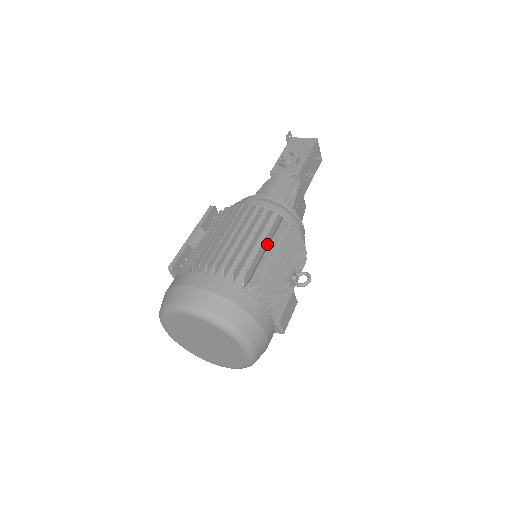
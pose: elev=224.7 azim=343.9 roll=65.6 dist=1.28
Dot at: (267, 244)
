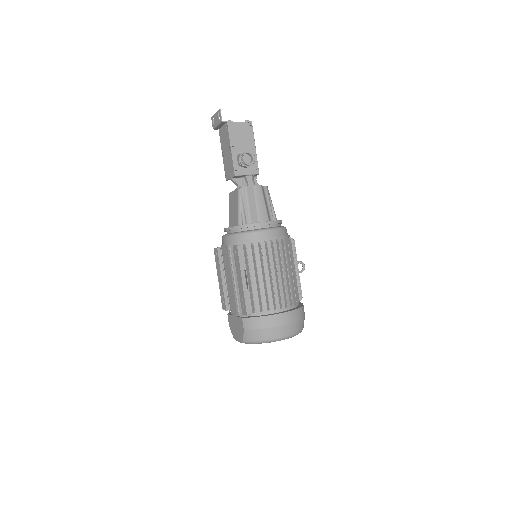
Dot at: (293, 265)
